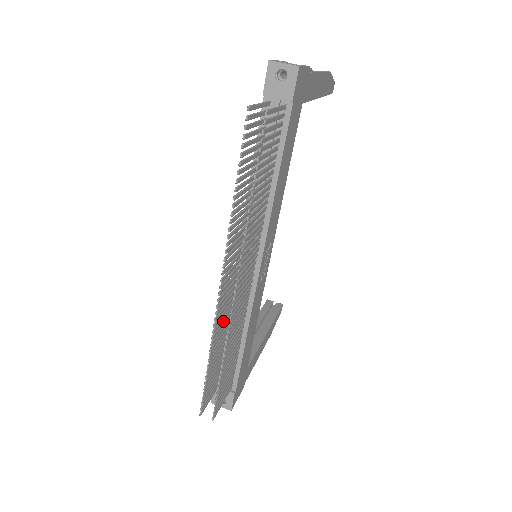
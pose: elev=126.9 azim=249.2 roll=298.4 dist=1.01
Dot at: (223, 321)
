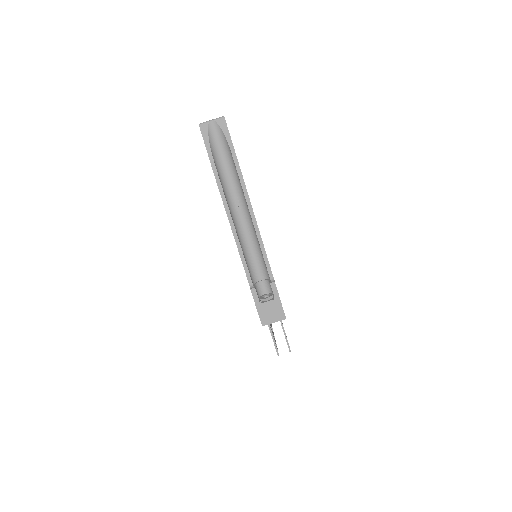
Dot at: occluded
